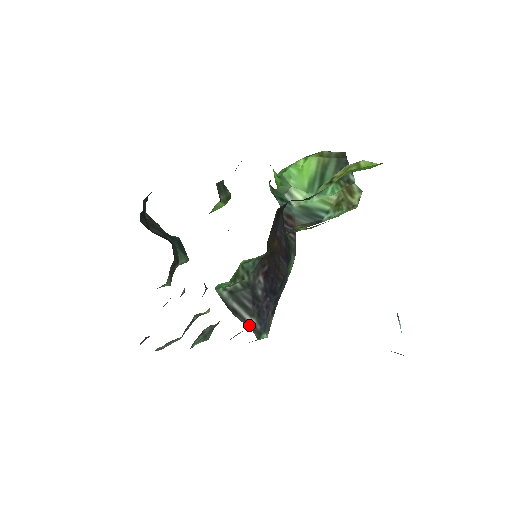
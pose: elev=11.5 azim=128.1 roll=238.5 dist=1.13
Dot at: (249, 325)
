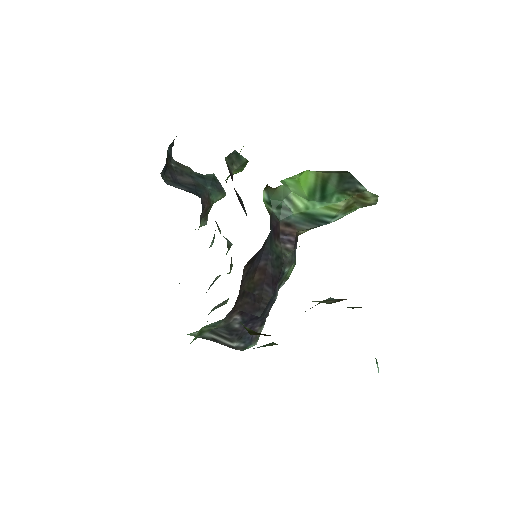
Dot at: (231, 347)
